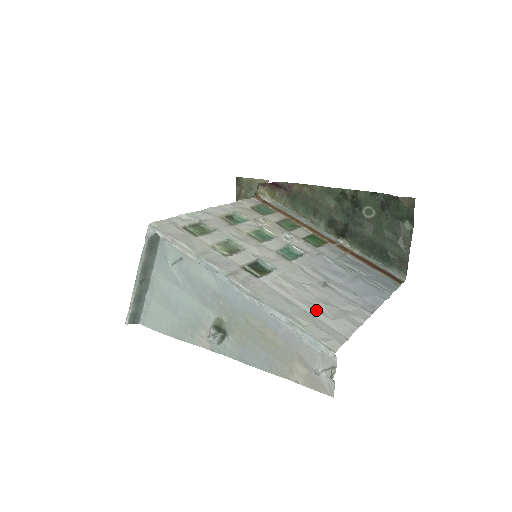
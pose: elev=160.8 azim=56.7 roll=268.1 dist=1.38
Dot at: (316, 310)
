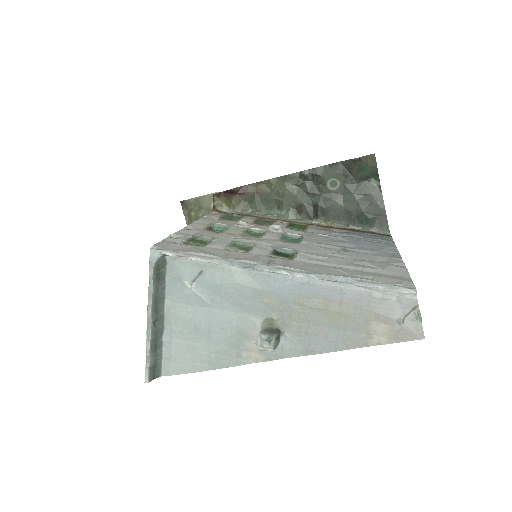
Dot at: (364, 267)
